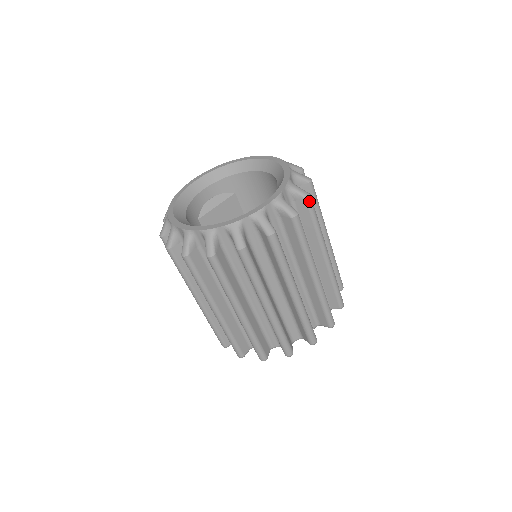
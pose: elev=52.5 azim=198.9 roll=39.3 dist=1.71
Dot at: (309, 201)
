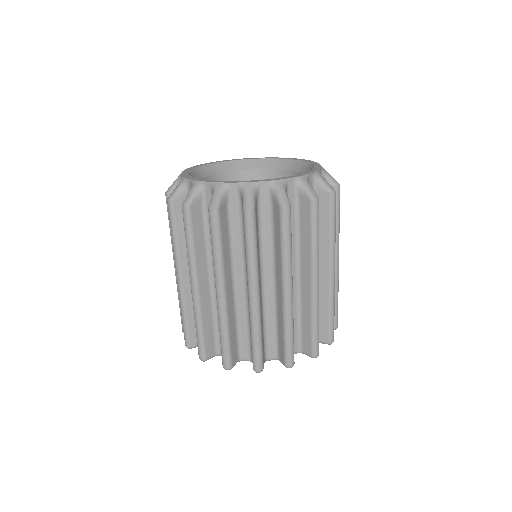
Dot at: (314, 204)
